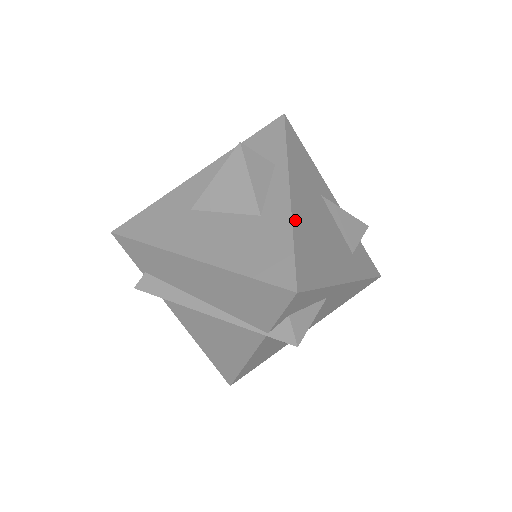
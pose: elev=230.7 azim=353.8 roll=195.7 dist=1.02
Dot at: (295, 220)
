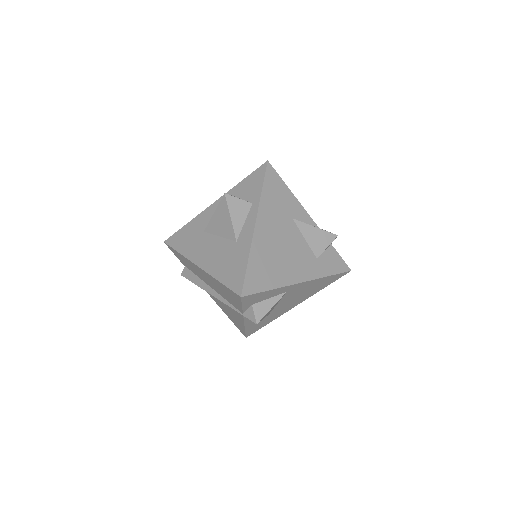
Dot at: (254, 246)
